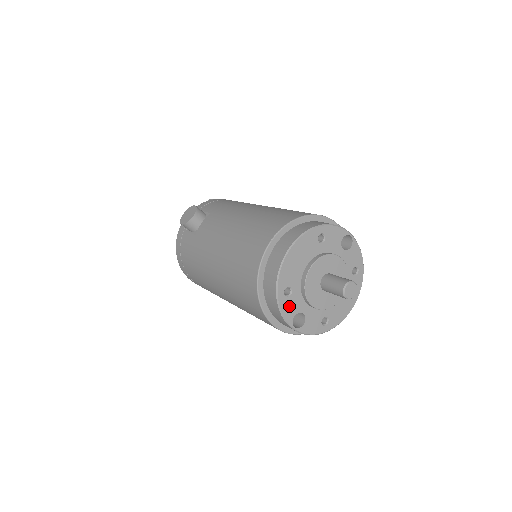
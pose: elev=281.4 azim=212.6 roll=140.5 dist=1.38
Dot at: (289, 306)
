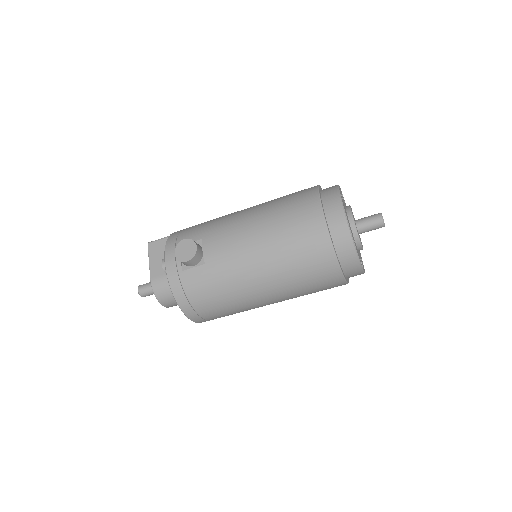
Dot at: (358, 254)
